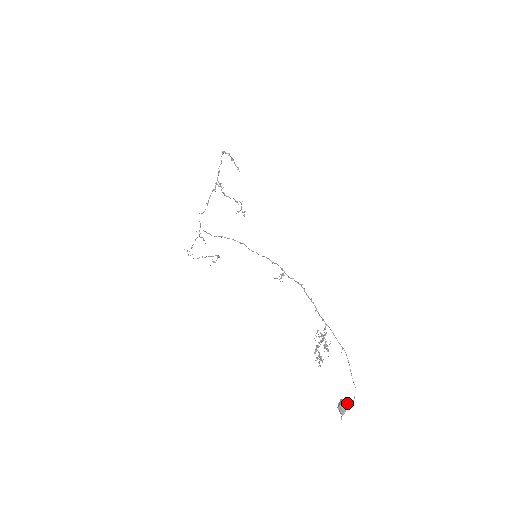
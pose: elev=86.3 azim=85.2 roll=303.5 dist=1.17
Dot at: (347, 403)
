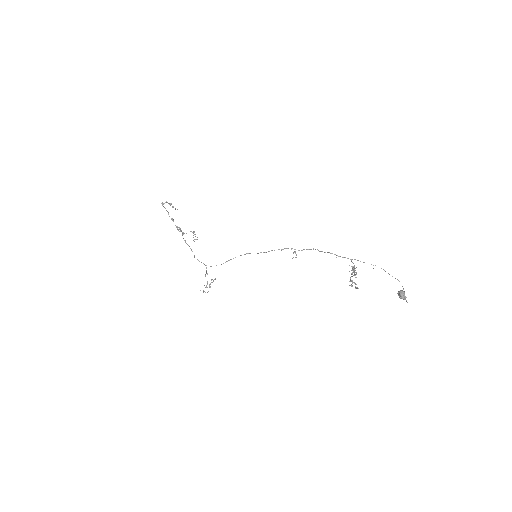
Dot at: (403, 291)
